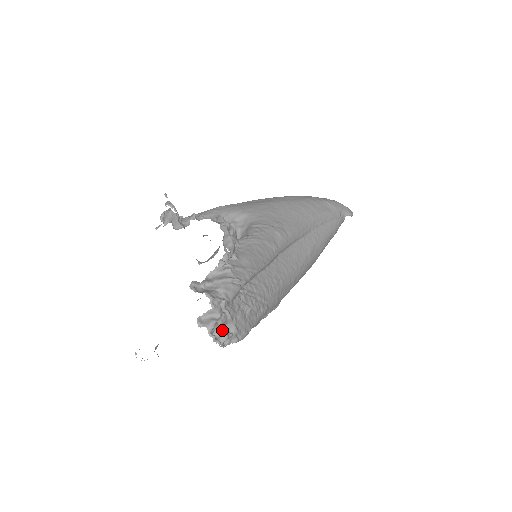
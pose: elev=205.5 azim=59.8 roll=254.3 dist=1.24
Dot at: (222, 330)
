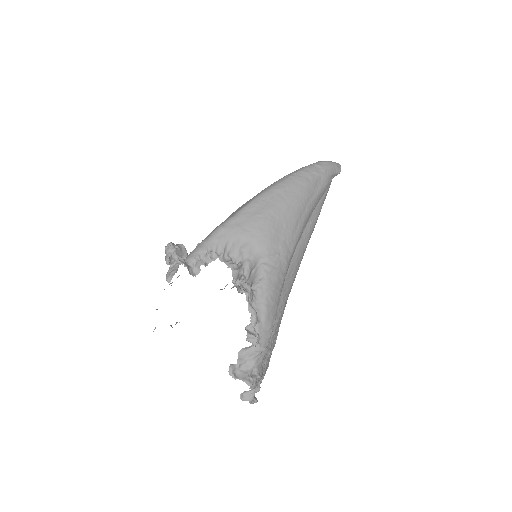
Dot at: occluded
